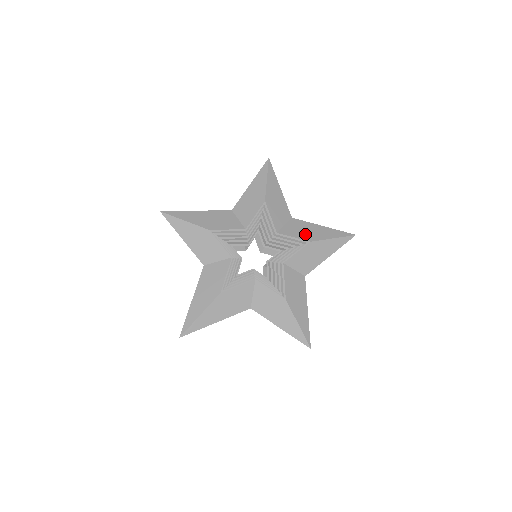
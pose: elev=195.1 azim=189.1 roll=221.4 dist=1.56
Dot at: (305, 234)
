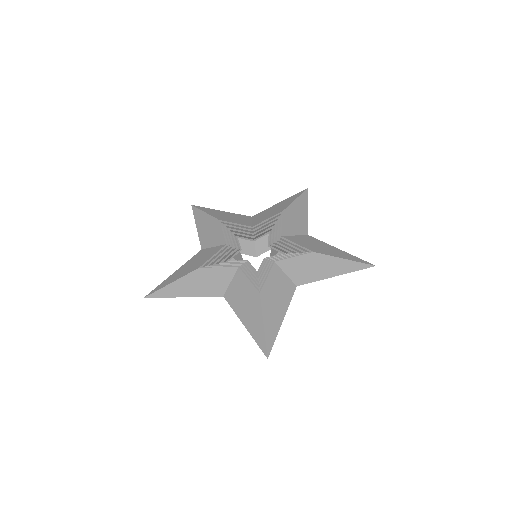
Dot at: (273, 212)
